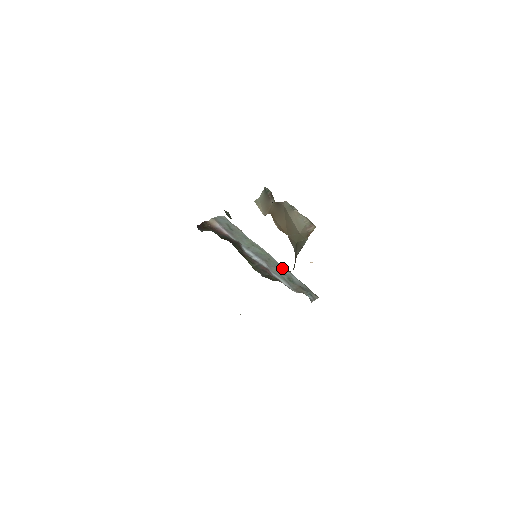
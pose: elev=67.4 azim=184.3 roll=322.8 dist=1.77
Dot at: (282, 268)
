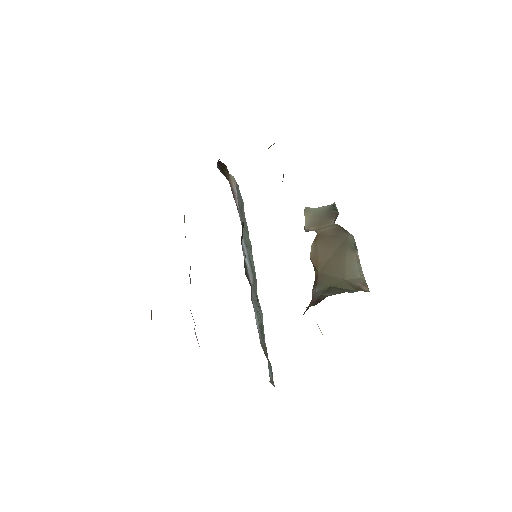
Dot at: occluded
